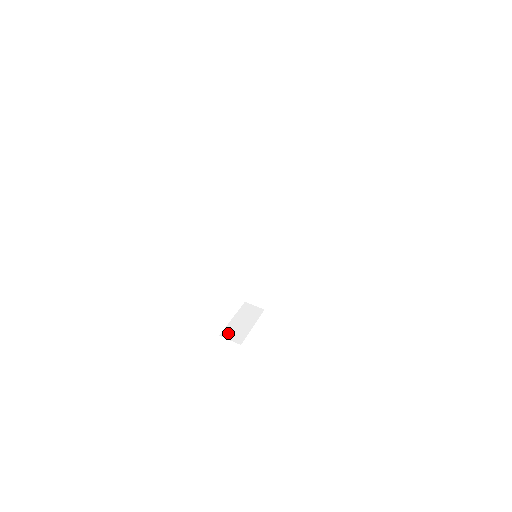
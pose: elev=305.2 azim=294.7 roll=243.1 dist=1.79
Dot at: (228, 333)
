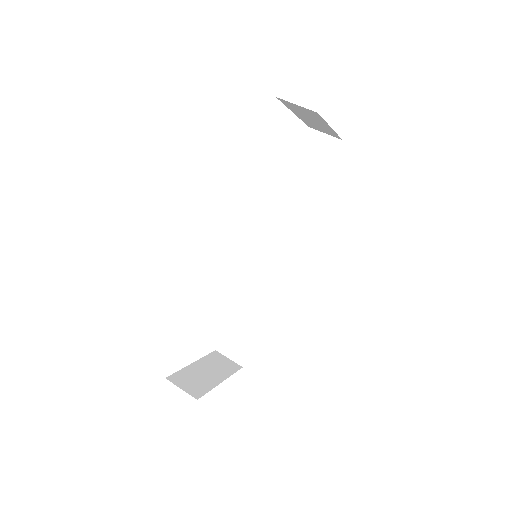
Dot at: (180, 379)
